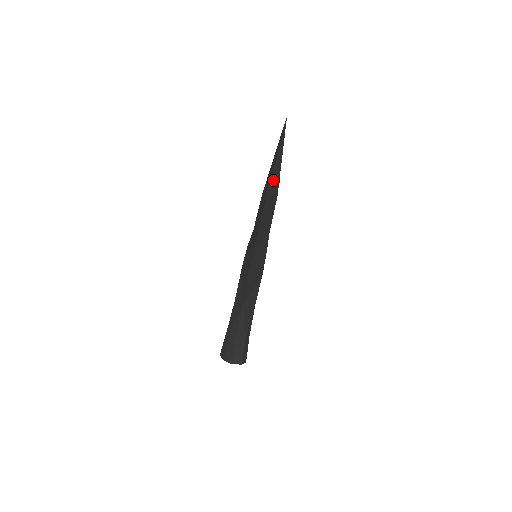
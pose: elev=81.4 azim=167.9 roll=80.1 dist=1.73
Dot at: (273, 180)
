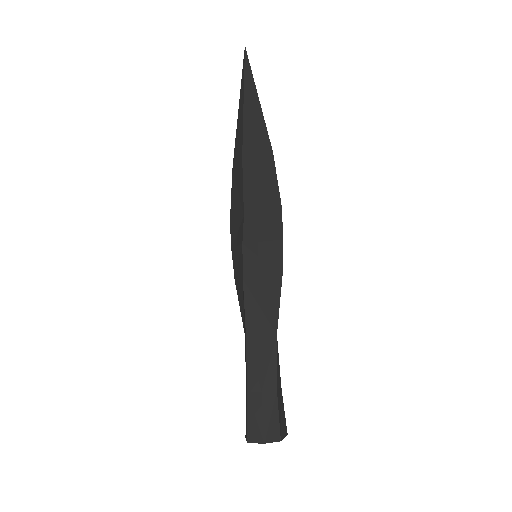
Dot at: (264, 133)
